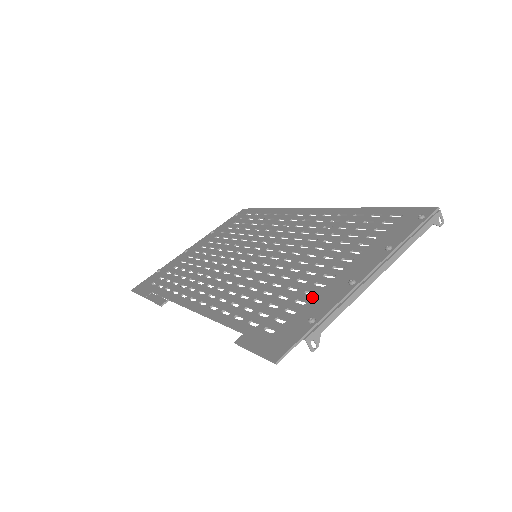
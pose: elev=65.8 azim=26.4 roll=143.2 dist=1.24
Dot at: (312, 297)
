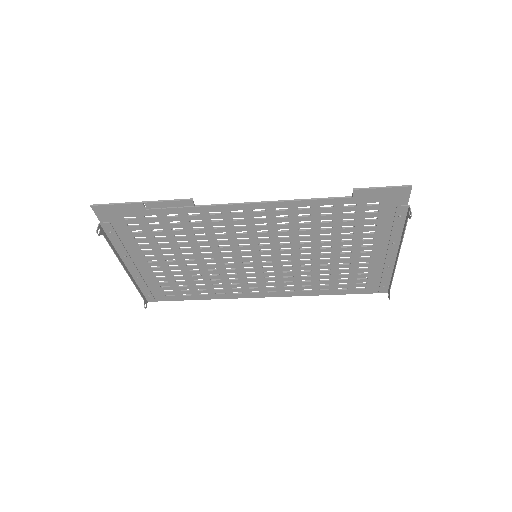
Dot at: (375, 228)
